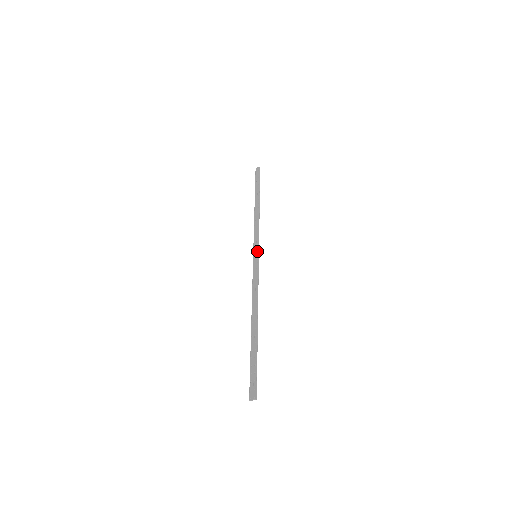
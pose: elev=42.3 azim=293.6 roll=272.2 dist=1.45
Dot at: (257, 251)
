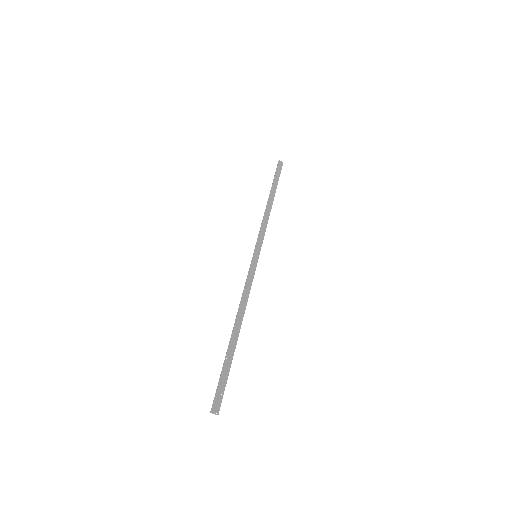
Dot at: (259, 252)
